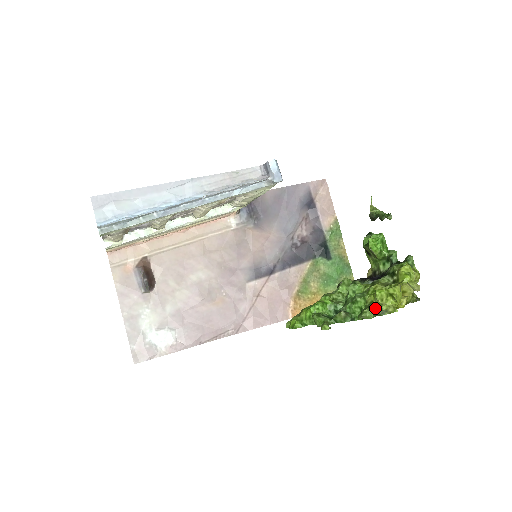
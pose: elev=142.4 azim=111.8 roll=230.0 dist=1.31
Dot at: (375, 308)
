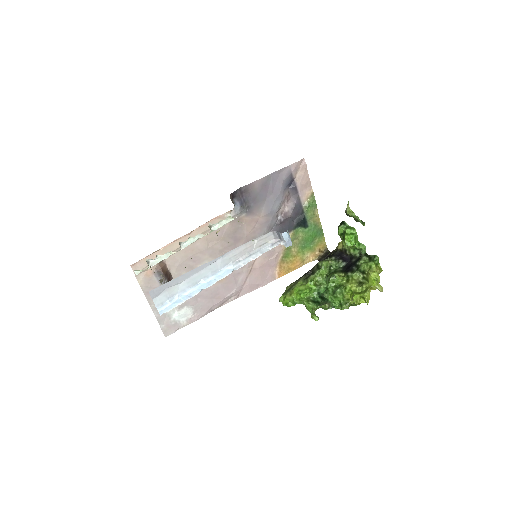
Dot at: (351, 304)
